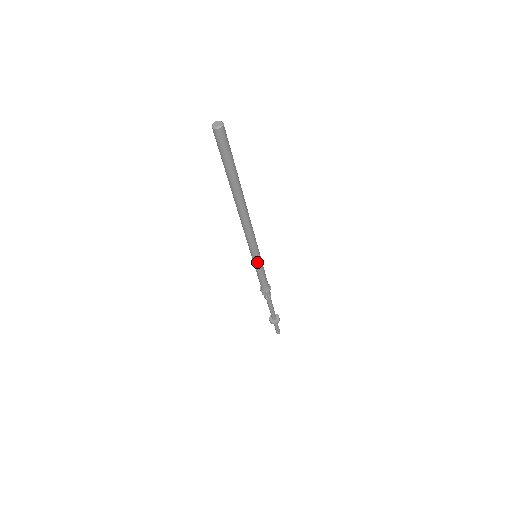
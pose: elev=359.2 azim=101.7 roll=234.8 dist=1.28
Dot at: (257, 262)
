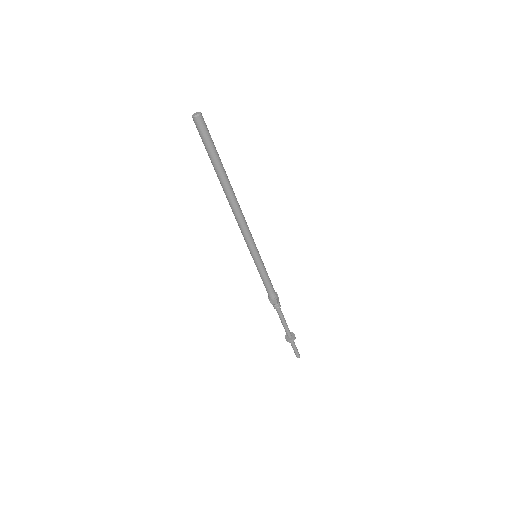
Dot at: (257, 262)
